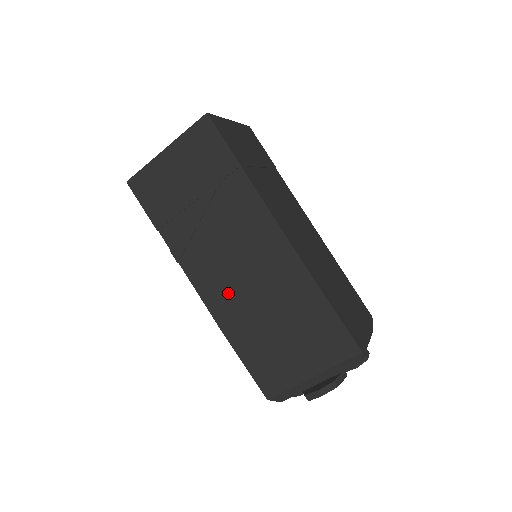
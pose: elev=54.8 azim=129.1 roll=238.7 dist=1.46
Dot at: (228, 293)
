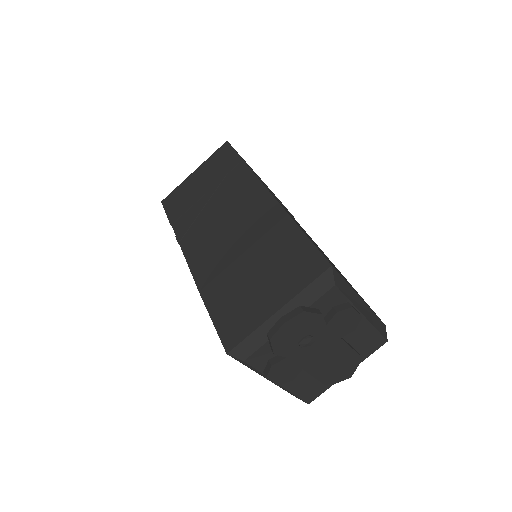
Dot at: (212, 252)
